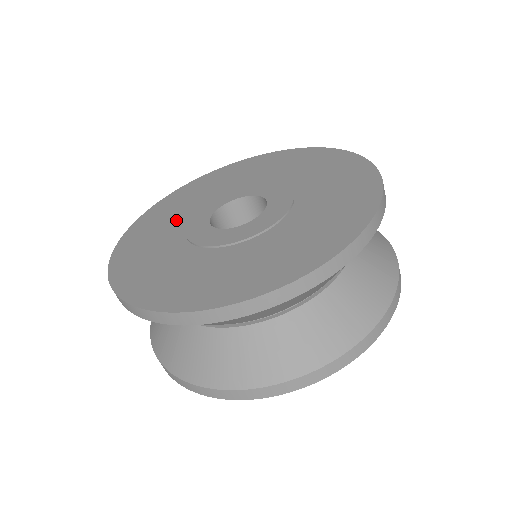
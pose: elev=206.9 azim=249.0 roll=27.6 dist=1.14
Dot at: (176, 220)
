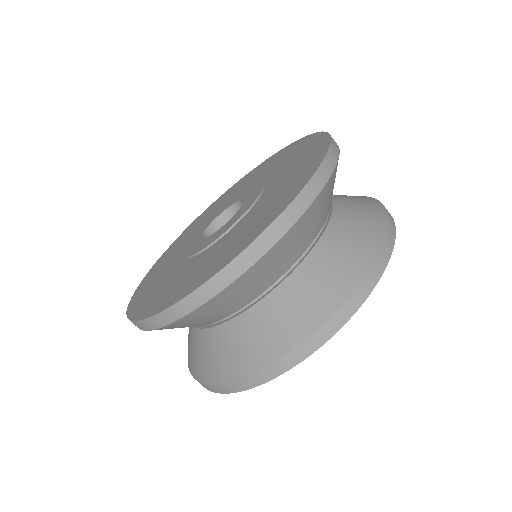
Dot at: (223, 204)
